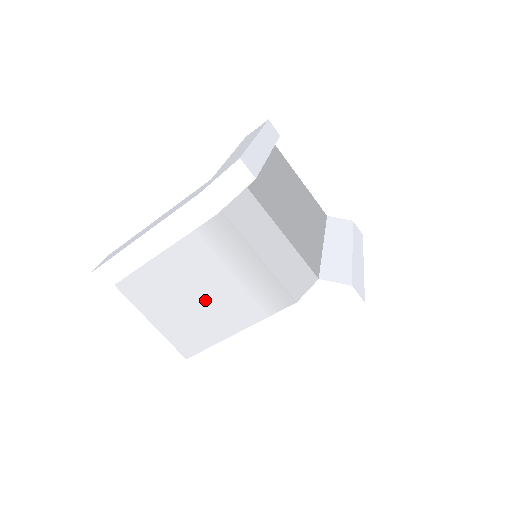
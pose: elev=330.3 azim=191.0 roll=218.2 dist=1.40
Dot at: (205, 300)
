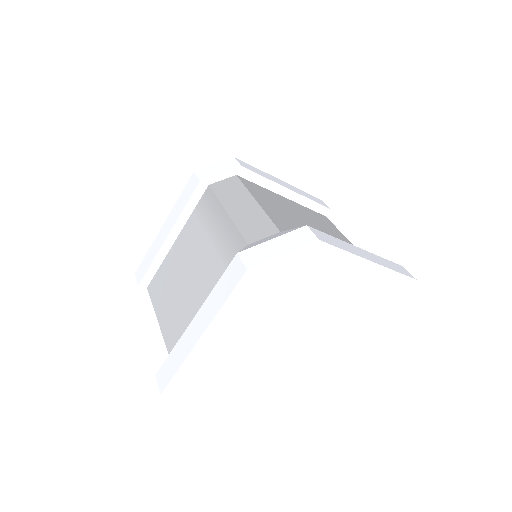
Dot at: (191, 276)
